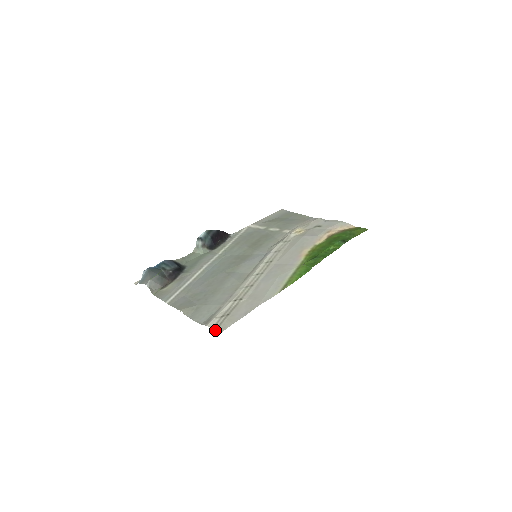
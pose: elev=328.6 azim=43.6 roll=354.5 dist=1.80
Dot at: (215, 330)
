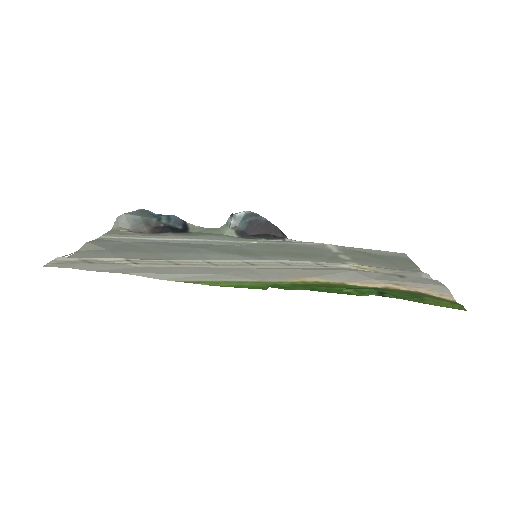
Dot at: (49, 262)
